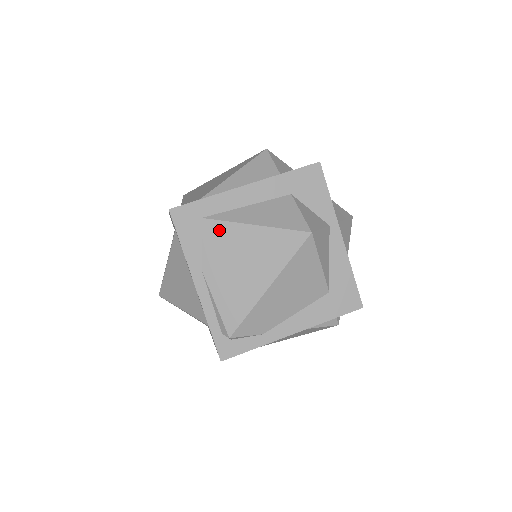
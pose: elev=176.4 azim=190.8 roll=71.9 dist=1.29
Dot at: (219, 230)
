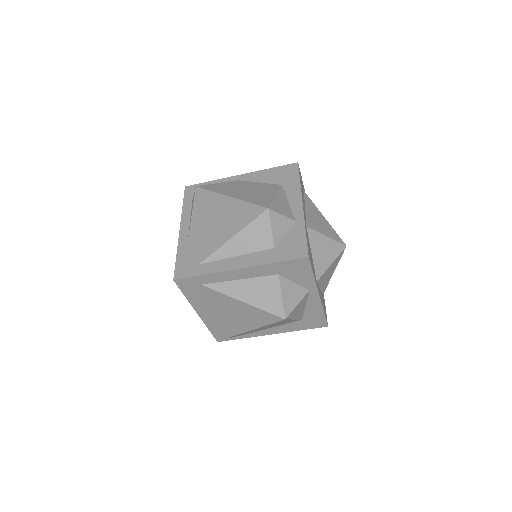
Dot at: (214, 295)
